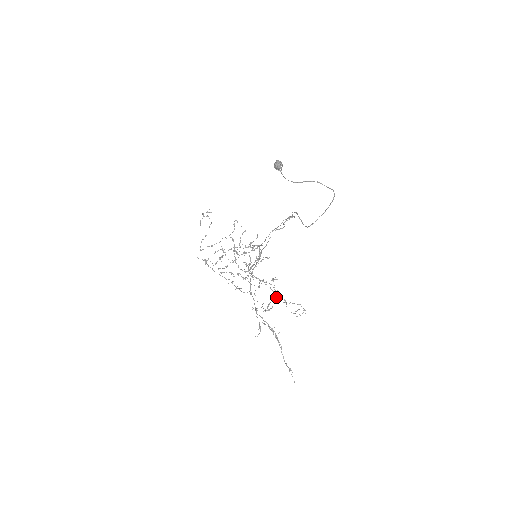
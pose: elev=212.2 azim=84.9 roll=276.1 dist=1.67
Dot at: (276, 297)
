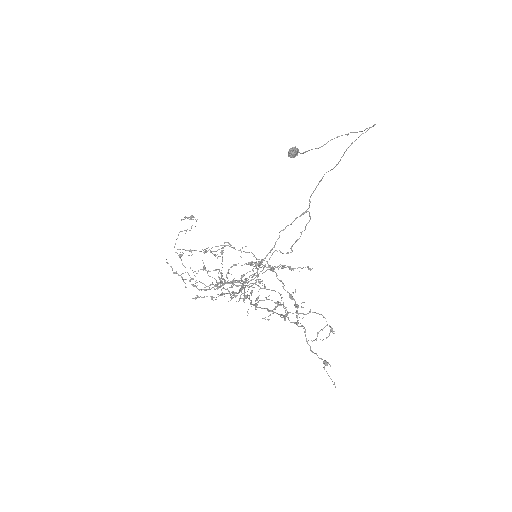
Dot at: (293, 269)
